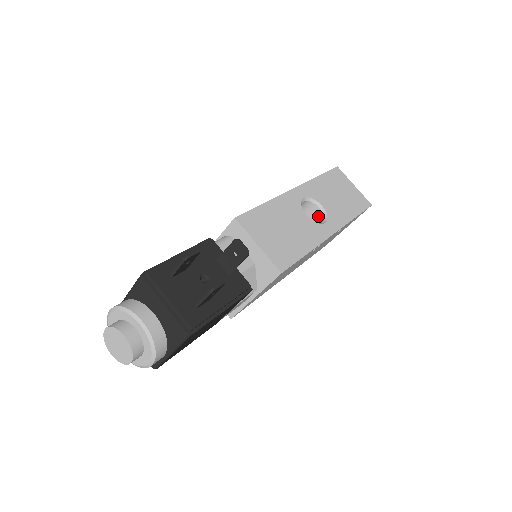
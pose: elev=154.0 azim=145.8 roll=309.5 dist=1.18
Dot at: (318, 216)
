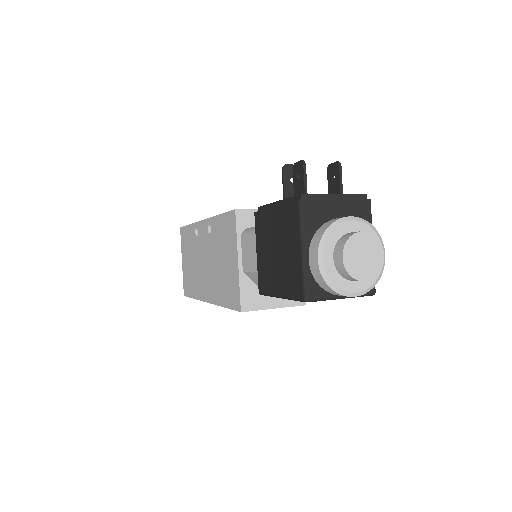
Dot at: occluded
